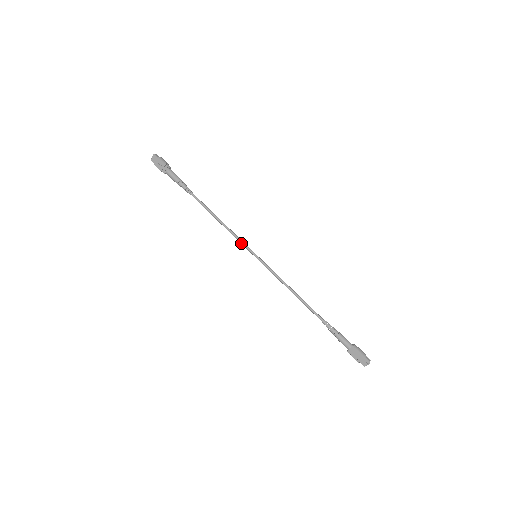
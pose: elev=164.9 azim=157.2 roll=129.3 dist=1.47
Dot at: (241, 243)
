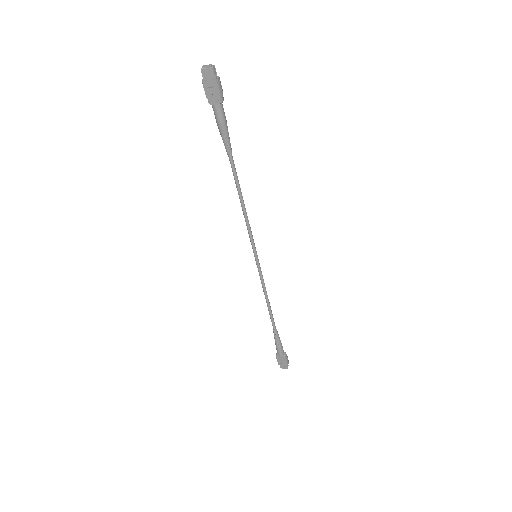
Dot at: (250, 238)
